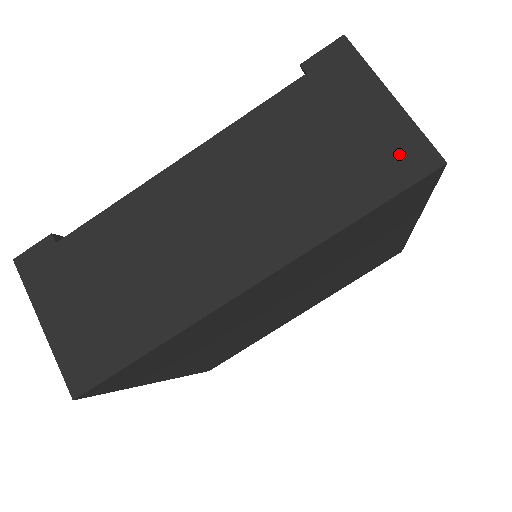
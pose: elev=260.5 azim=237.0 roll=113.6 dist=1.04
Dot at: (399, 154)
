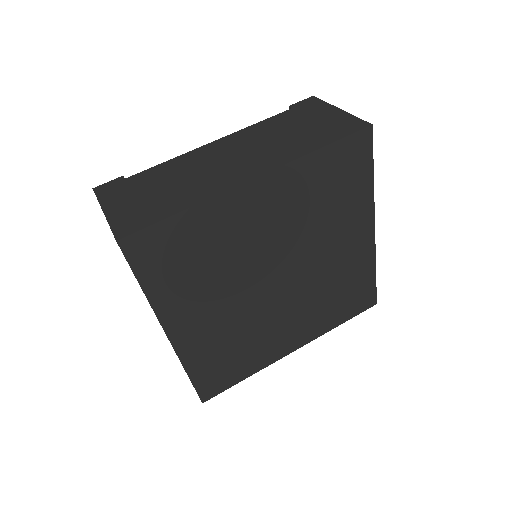
Dot at: (345, 125)
